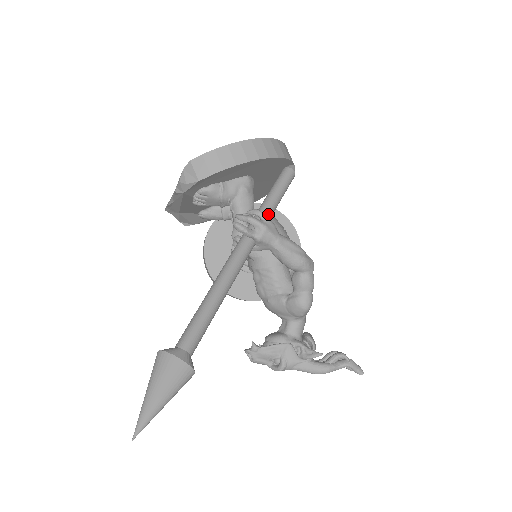
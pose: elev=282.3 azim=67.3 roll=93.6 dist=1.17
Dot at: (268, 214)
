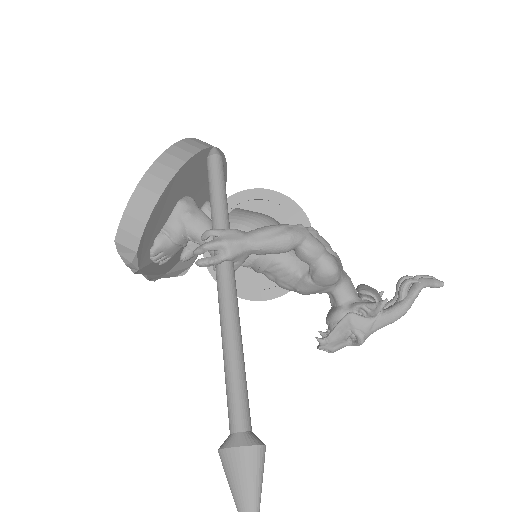
Dot at: (222, 222)
